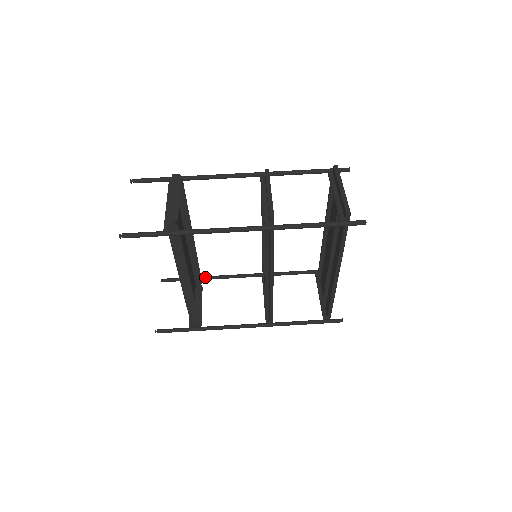
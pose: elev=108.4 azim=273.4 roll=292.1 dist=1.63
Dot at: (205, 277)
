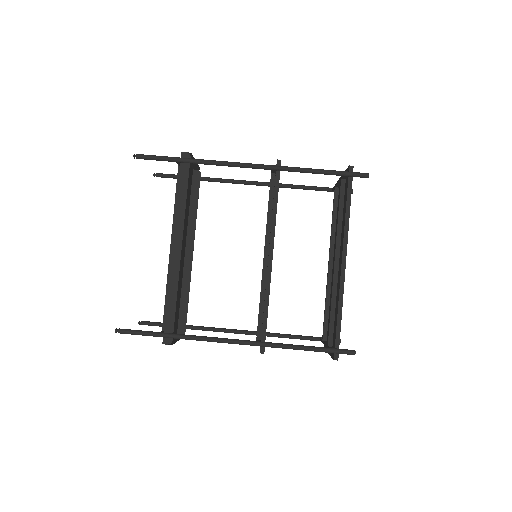
Dot at: (191, 325)
